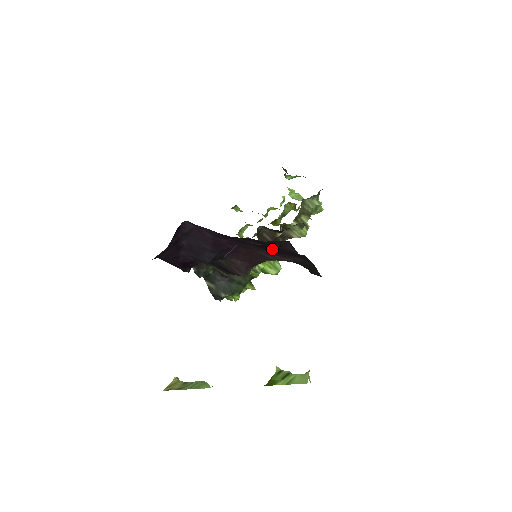
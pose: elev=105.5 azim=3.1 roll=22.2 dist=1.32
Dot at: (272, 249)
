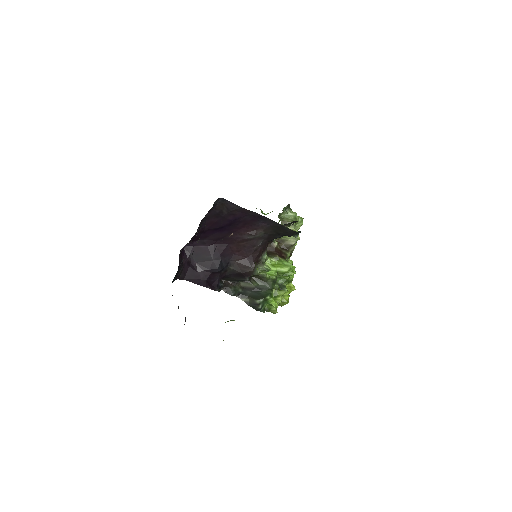
Dot at: (230, 219)
